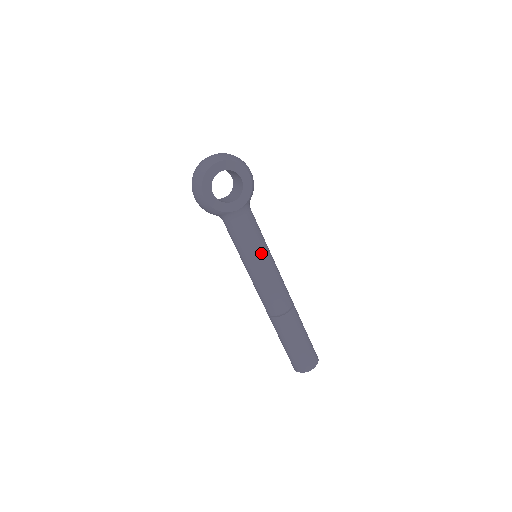
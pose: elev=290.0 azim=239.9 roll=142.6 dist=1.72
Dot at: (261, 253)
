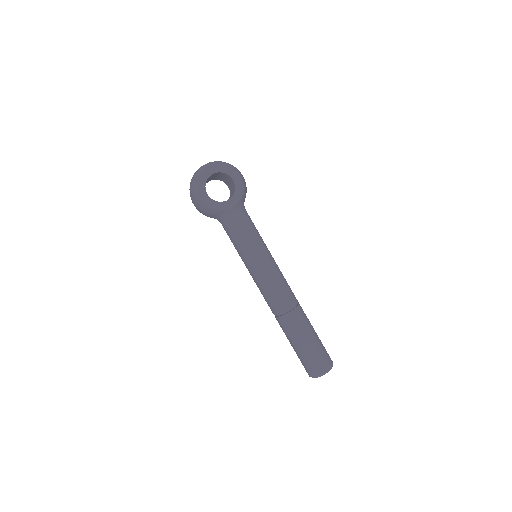
Dot at: (259, 249)
